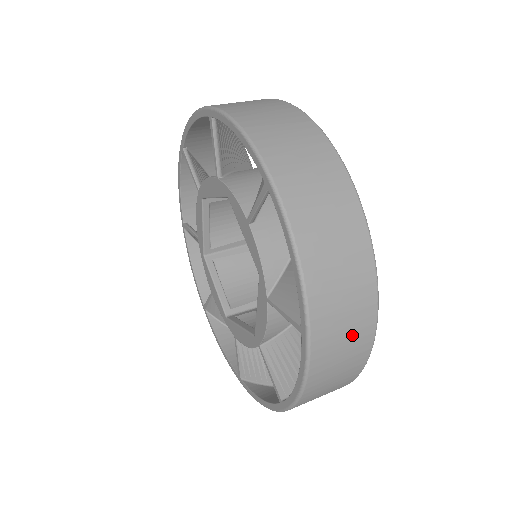
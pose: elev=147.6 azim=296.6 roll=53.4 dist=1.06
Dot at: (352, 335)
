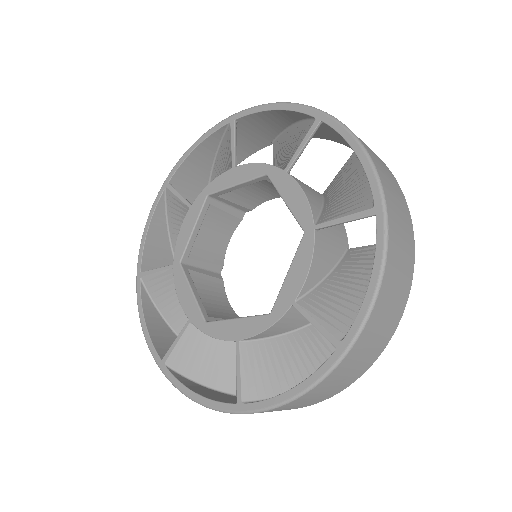
Dot at: occluded
